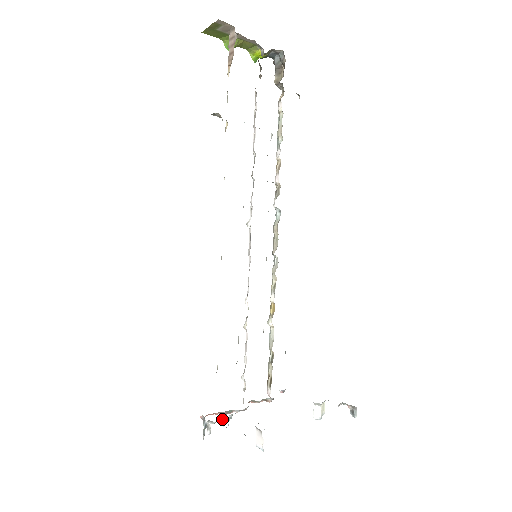
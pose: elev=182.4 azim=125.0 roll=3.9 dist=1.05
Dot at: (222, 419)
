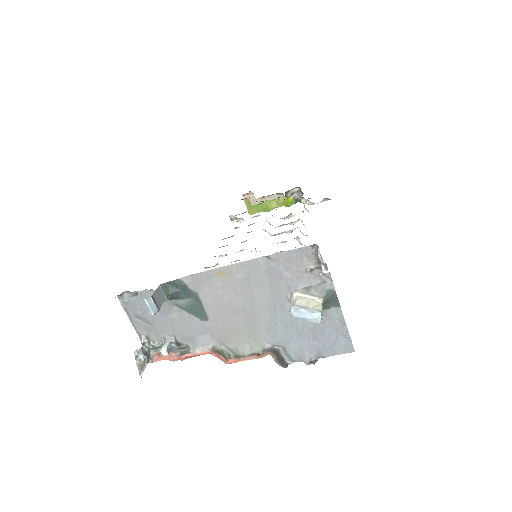
Dot at: (165, 349)
